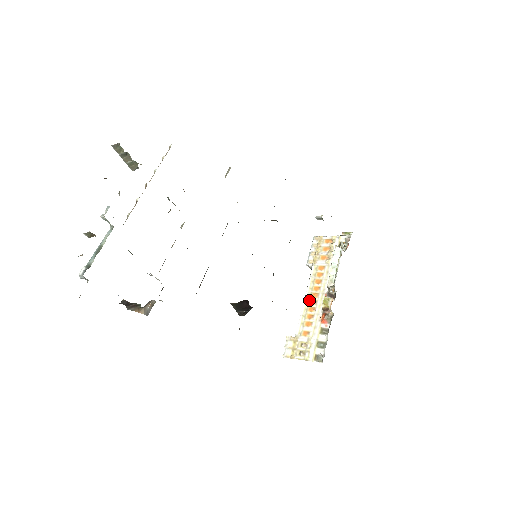
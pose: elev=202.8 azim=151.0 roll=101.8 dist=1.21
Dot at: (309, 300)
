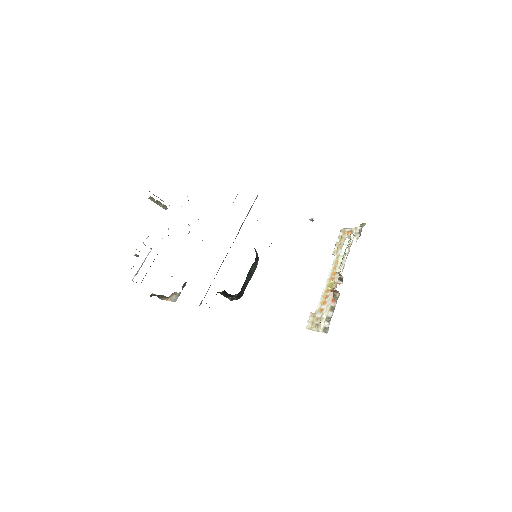
Dot at: (328, 283)
